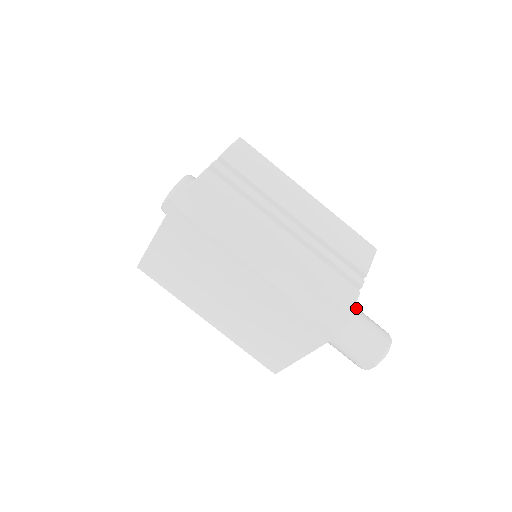
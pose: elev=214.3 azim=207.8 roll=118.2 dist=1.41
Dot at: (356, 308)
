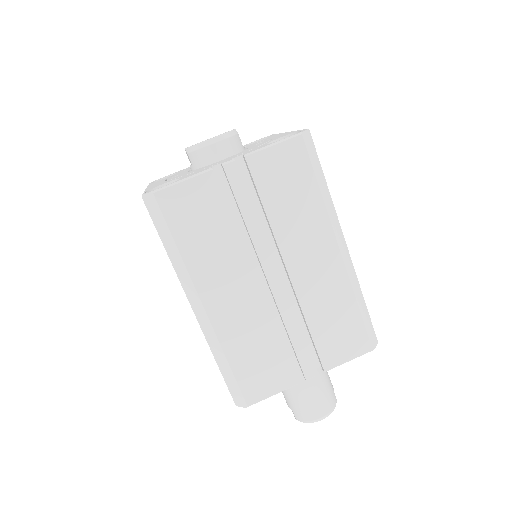
Dot at: (316, 370)
